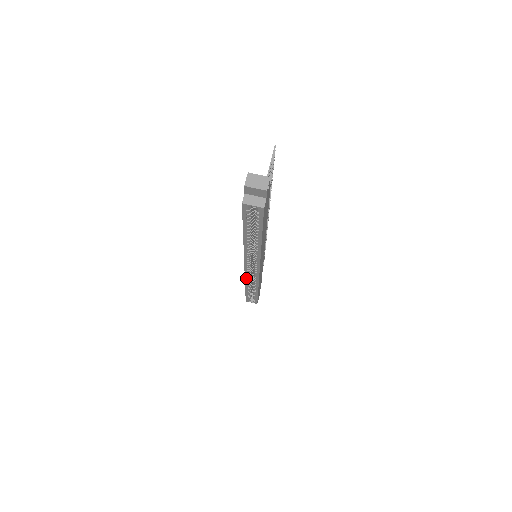
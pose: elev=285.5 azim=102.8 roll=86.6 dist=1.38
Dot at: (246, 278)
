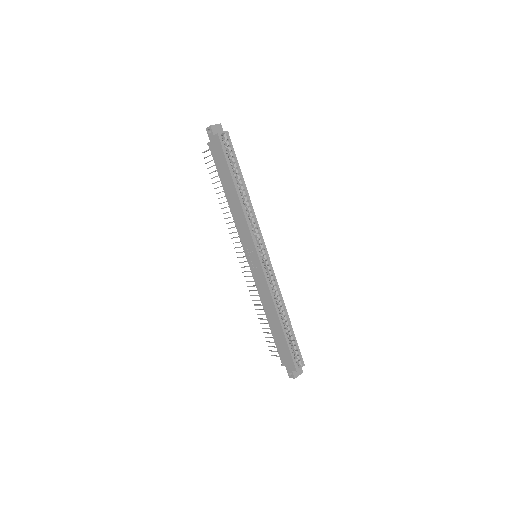
Dot at: (269, 286)
